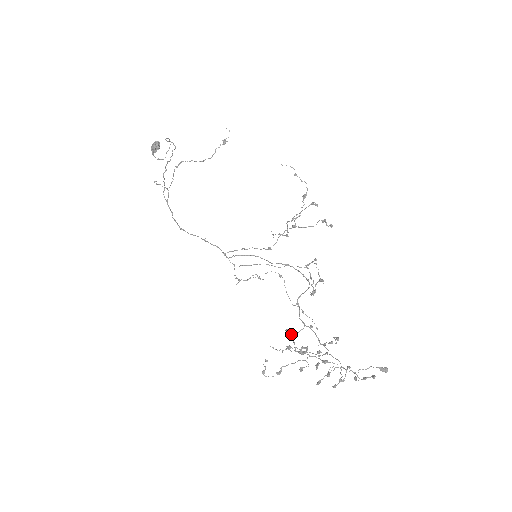
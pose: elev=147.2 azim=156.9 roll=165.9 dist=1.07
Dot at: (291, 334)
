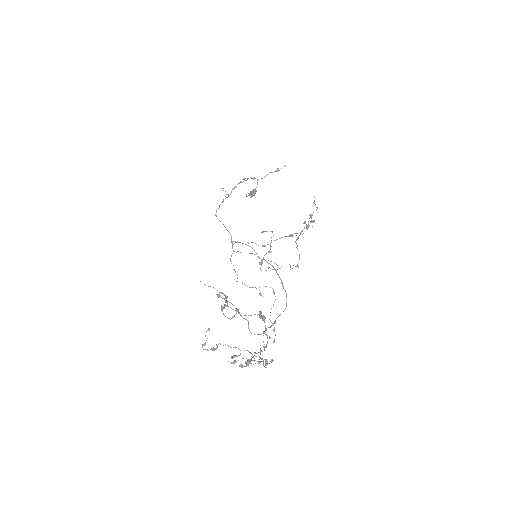
Dot at: occluded
